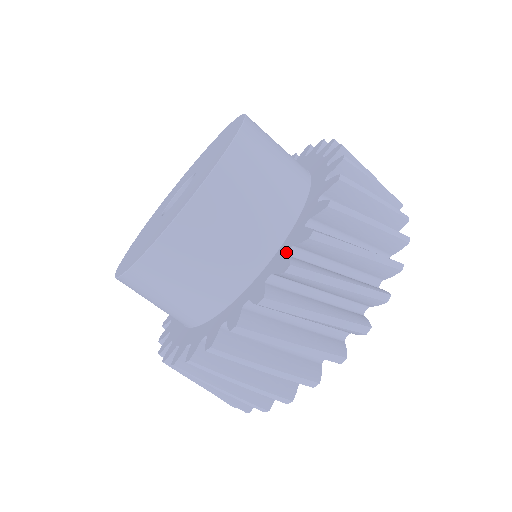
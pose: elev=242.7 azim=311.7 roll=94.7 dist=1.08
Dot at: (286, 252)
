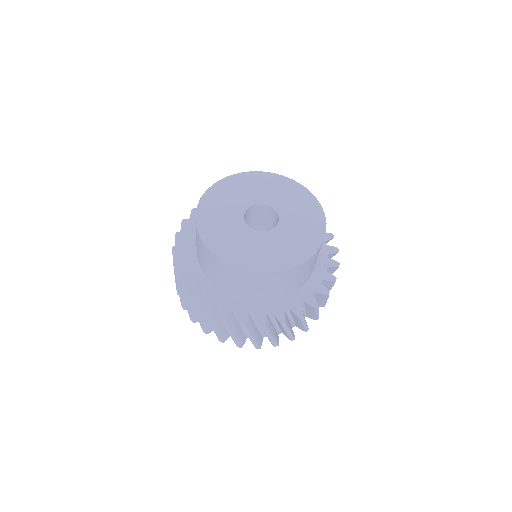
Dot at: (234, 308)
